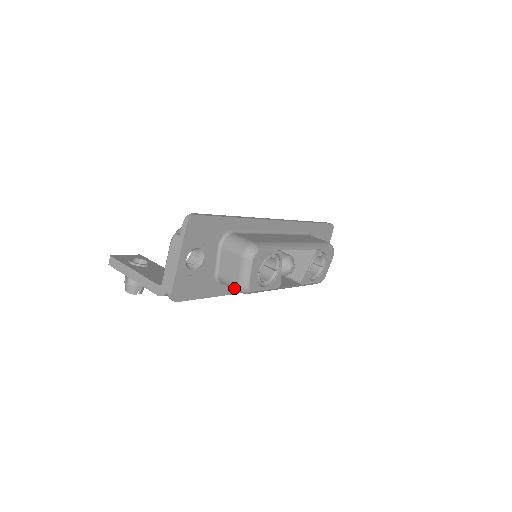
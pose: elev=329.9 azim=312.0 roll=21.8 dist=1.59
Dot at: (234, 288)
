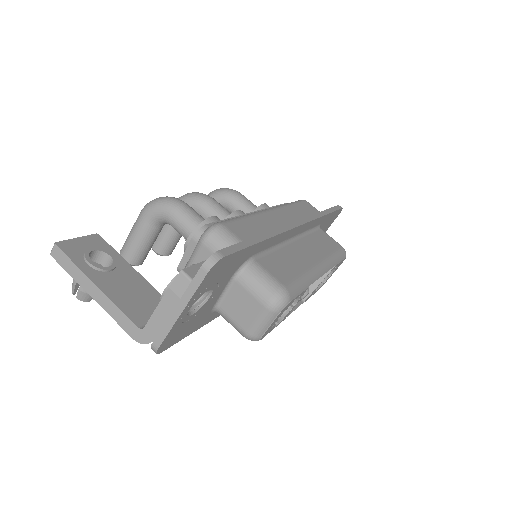
Dot at: (238, 331)
